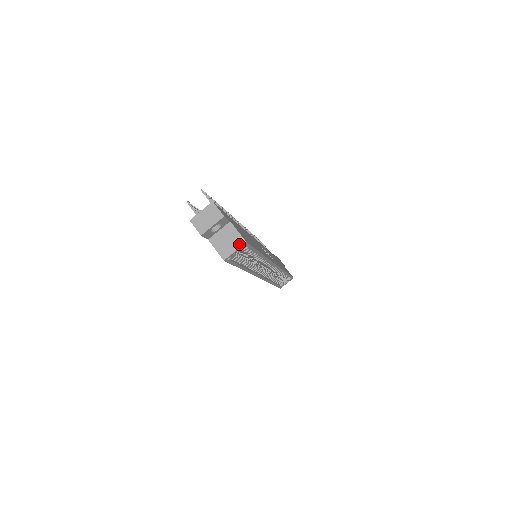
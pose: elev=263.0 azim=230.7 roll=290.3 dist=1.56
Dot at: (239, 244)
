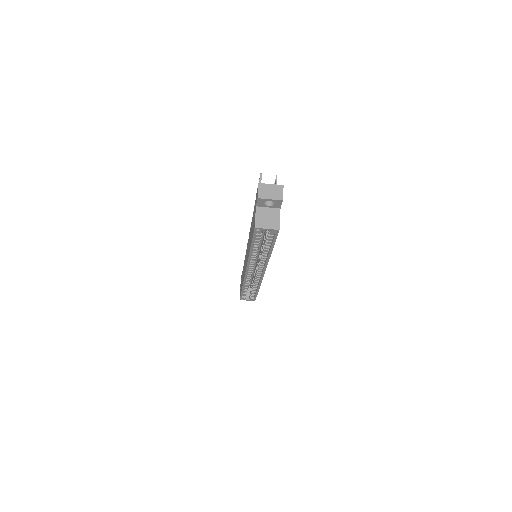
Dot at: (274, 227)
